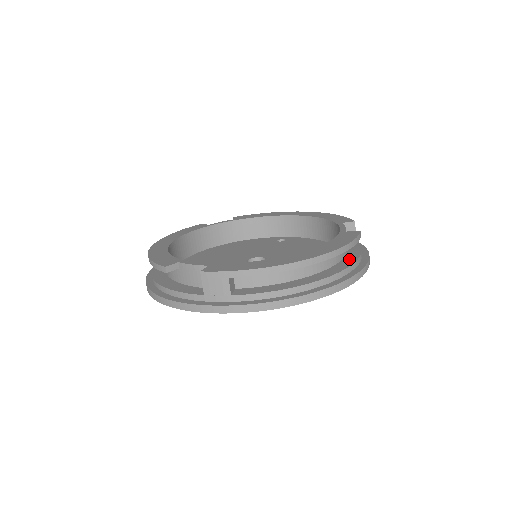
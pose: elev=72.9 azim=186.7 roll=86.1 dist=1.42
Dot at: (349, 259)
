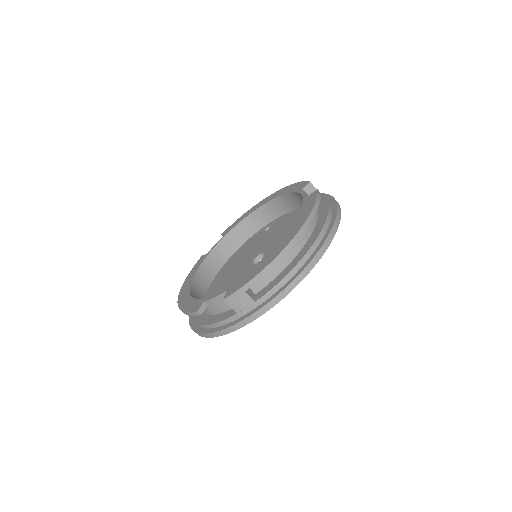
Dot at: (322, 216)
